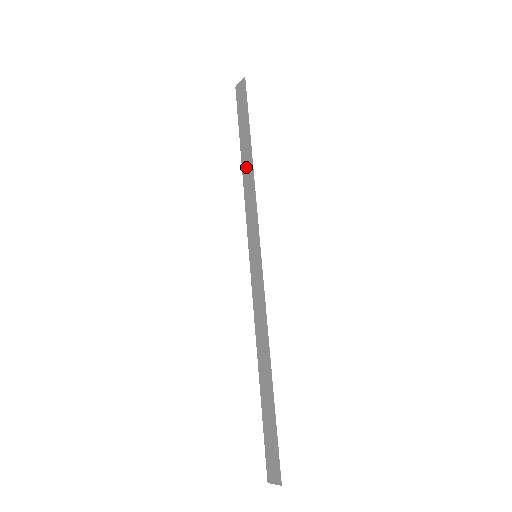
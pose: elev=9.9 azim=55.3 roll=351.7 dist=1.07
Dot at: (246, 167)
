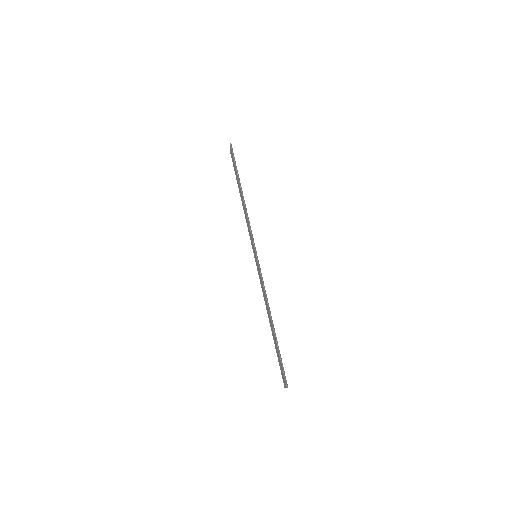
Dot at: (242, 201)
